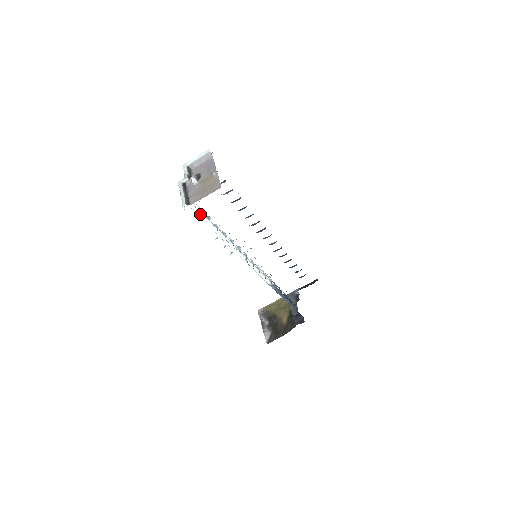
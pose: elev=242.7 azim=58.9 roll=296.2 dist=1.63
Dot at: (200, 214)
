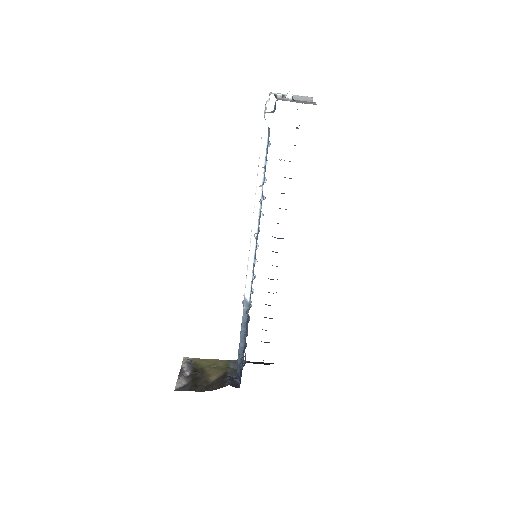
Dot at: (265, 134)
